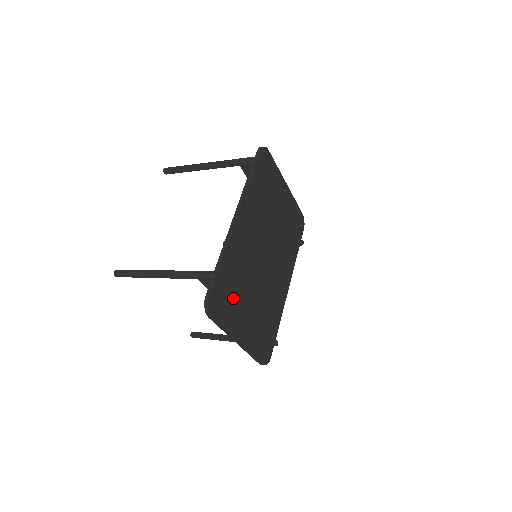
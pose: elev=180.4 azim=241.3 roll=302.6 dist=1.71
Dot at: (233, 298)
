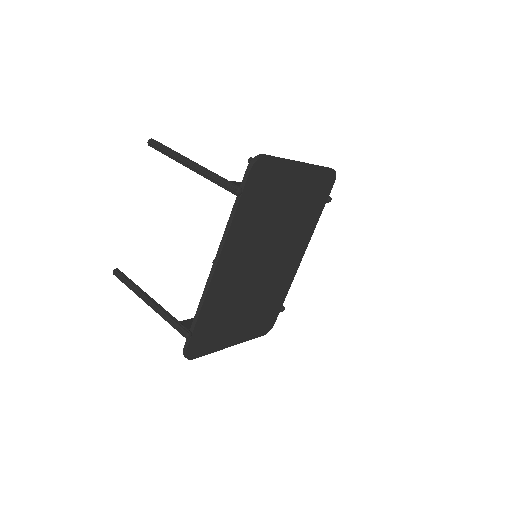
Dot at: (218, 328)
